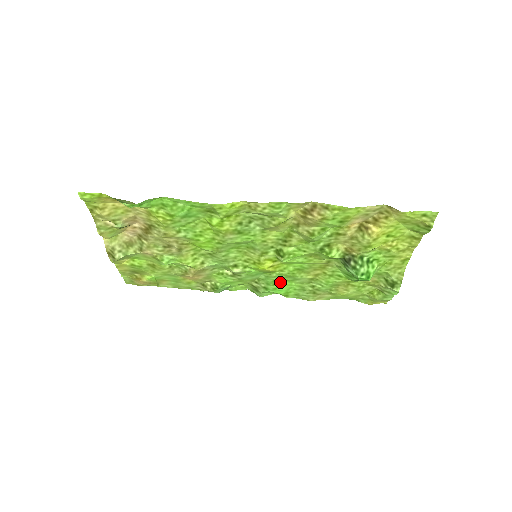
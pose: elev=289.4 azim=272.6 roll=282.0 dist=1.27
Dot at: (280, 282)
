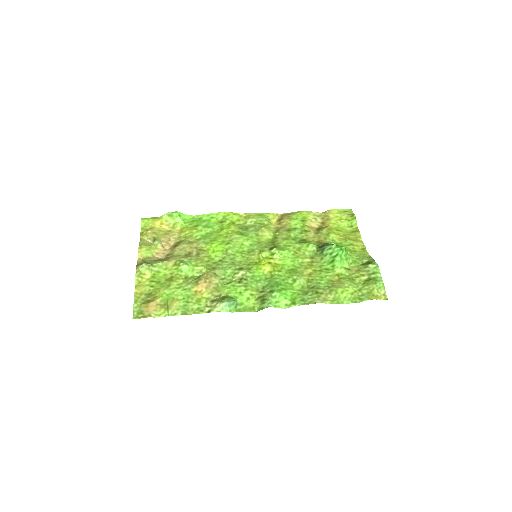
Dot at: (282, 285)
